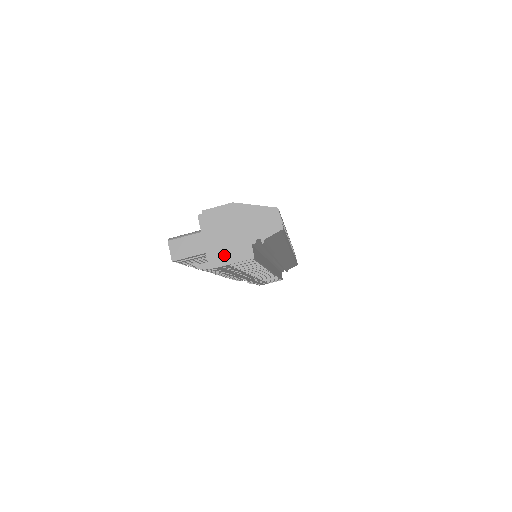
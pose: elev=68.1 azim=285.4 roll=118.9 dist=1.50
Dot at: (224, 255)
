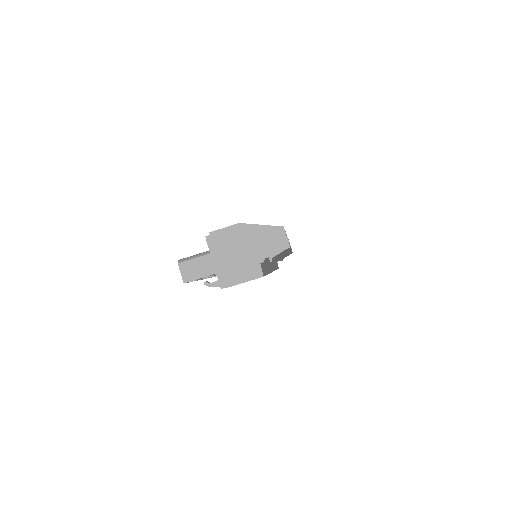
Dot at: (234, 275)
